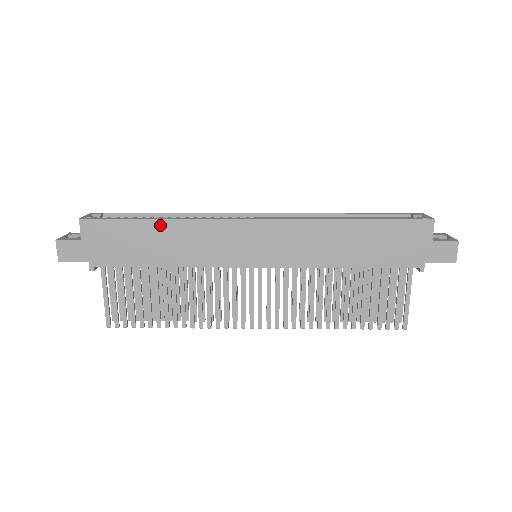
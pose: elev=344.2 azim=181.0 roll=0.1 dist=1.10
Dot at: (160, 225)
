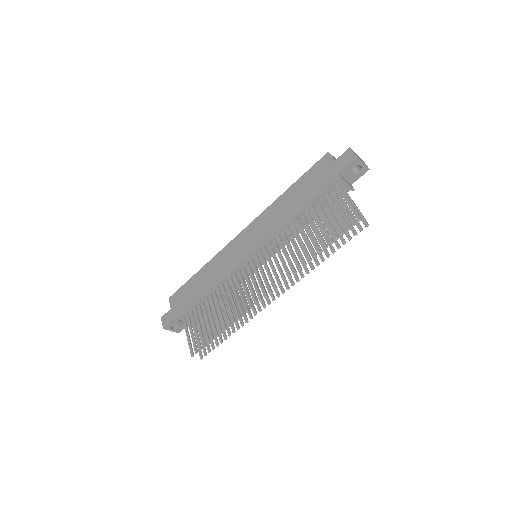
Dot at: (201, 272)
